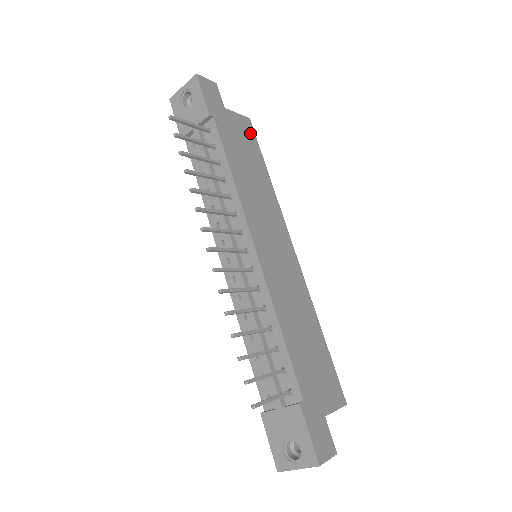
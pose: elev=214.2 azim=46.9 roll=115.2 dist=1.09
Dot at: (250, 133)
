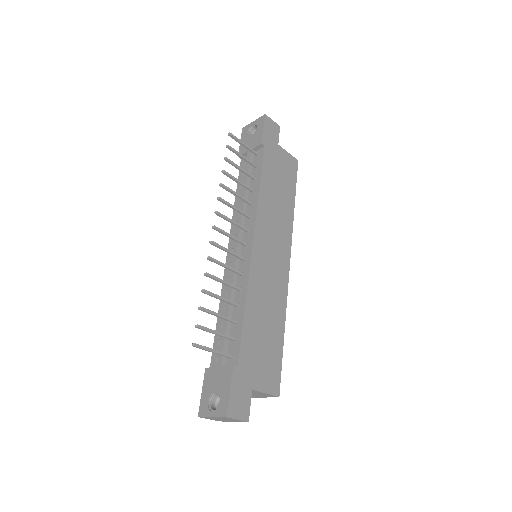
Dot at: (293, 170)
